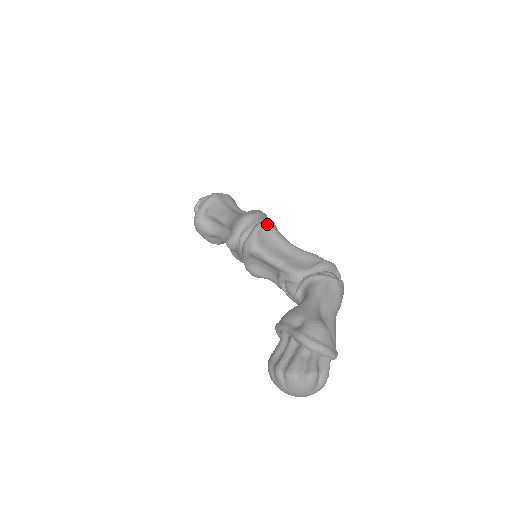
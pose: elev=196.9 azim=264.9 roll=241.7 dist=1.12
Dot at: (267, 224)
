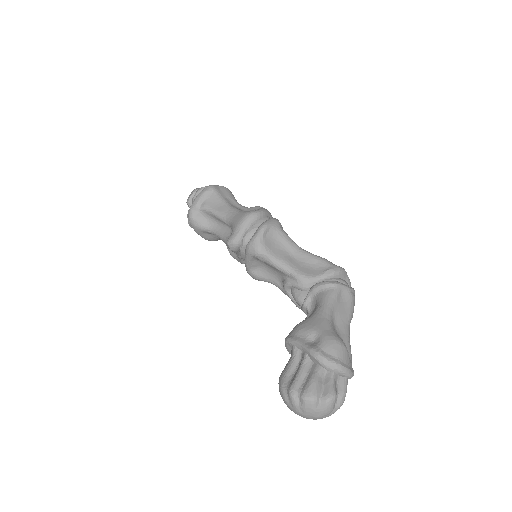
Dot at: (273, 224)
